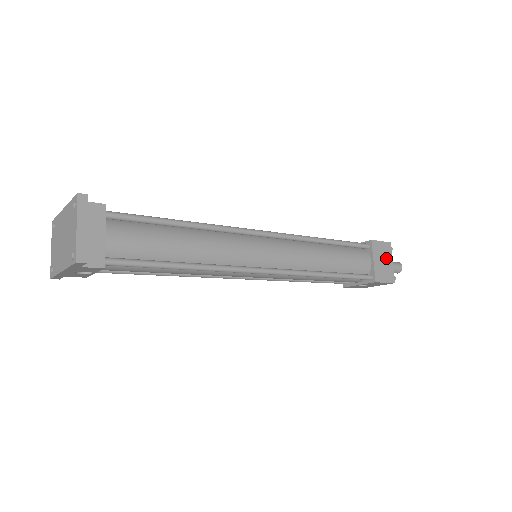
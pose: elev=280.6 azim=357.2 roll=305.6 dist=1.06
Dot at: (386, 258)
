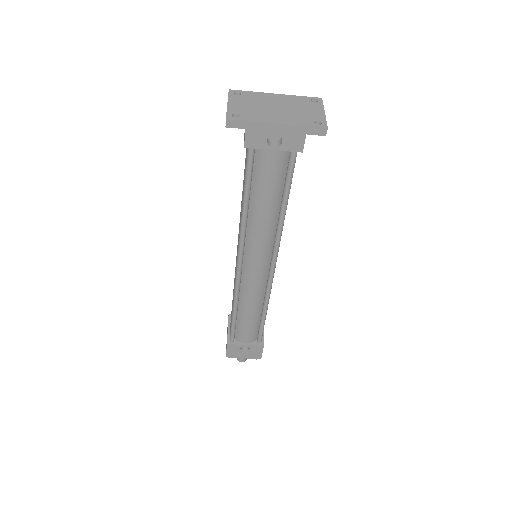
Dot at: occluded
